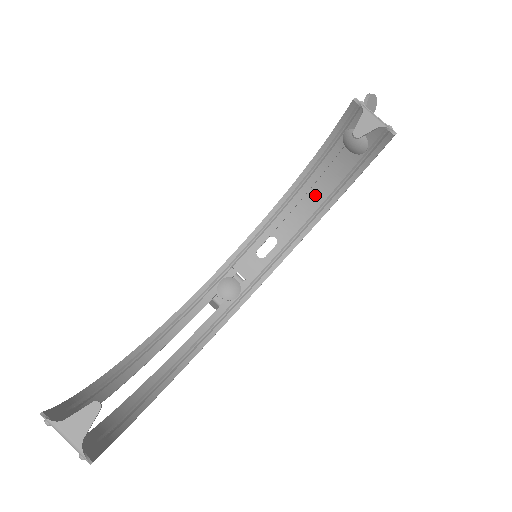
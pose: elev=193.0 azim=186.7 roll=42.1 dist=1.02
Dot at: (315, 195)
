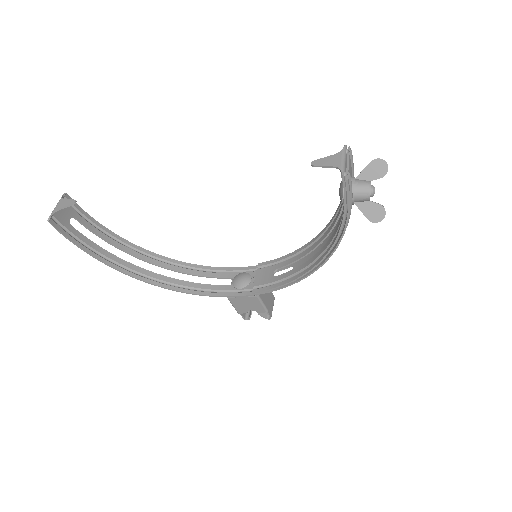
Dot at: occluded
